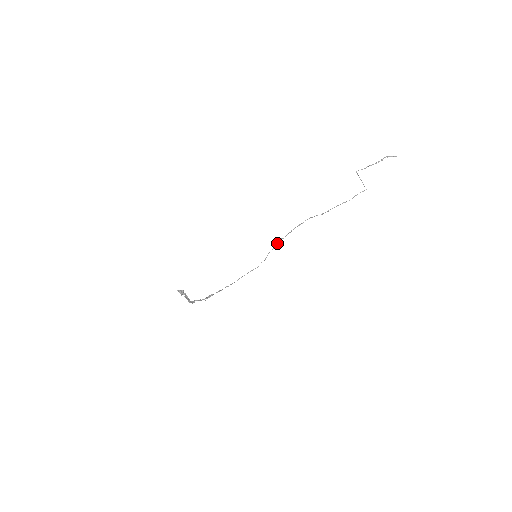
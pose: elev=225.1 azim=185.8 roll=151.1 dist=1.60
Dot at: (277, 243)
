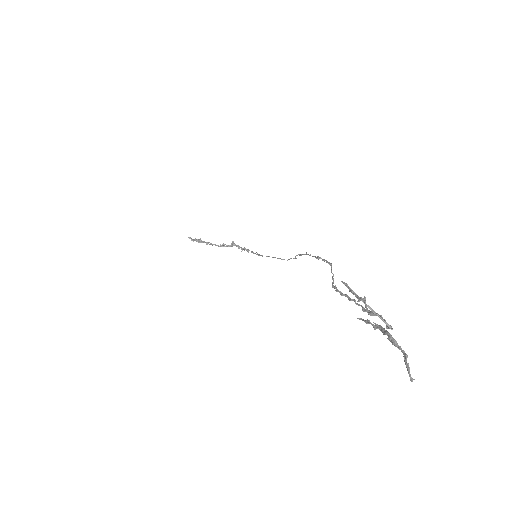
Dot at: occluded
